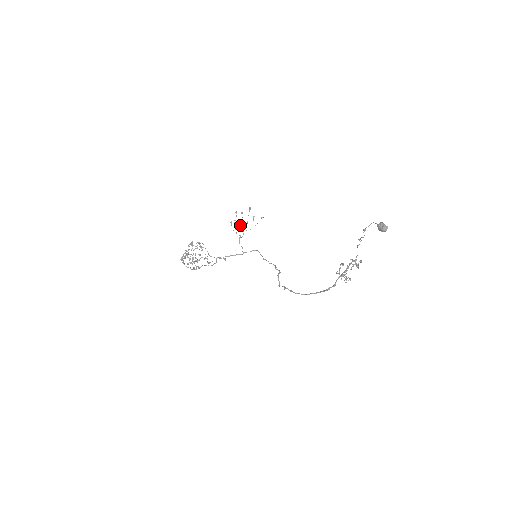
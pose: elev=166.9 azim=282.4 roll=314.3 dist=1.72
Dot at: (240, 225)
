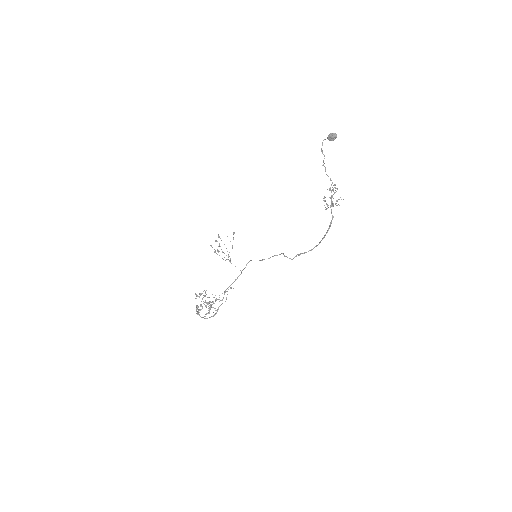
Dot at: (222, 252)
